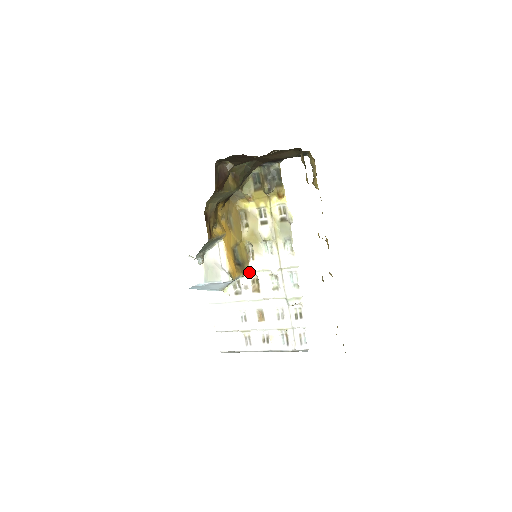
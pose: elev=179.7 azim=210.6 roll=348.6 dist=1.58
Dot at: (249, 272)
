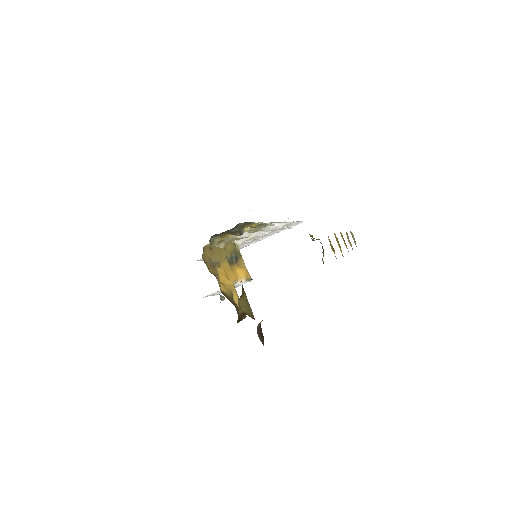
Dot at: (238, 244)
